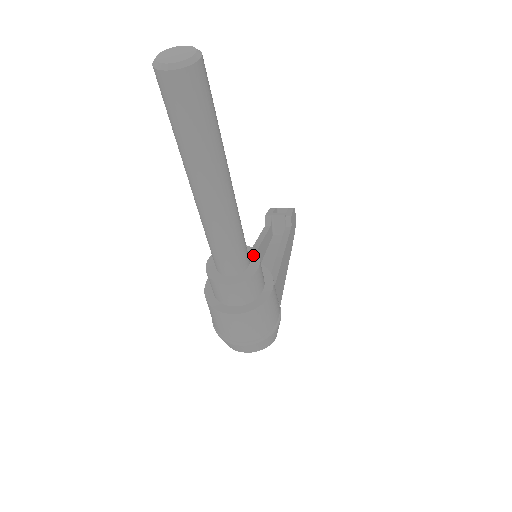
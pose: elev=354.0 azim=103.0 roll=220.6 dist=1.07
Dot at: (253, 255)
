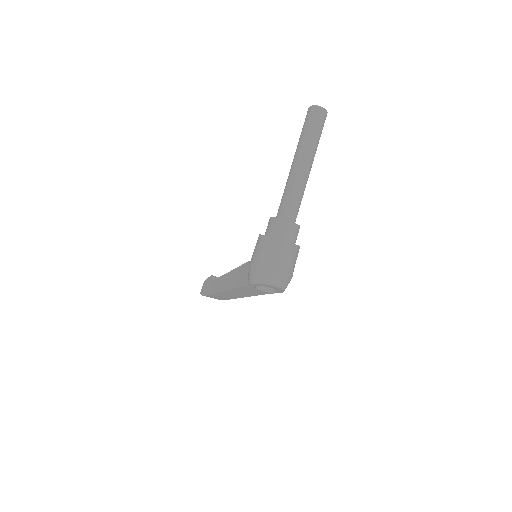
Dot at: occluded
